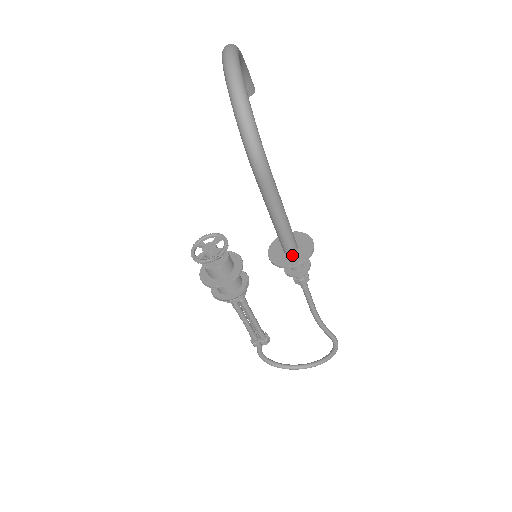
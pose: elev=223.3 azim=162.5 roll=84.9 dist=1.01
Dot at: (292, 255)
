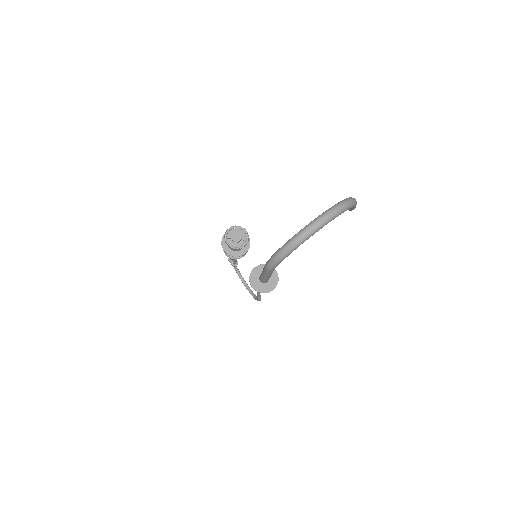
Dot at: (259, 282)
